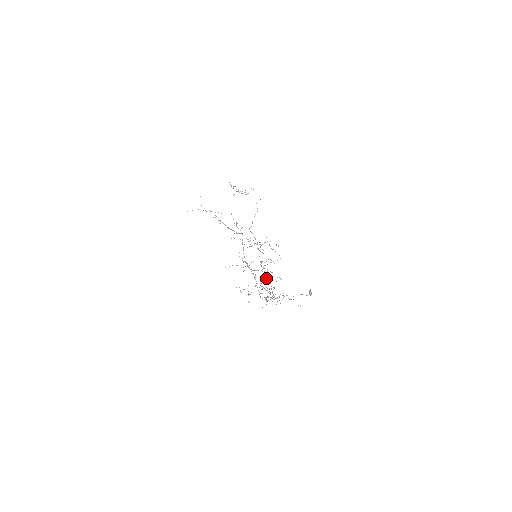
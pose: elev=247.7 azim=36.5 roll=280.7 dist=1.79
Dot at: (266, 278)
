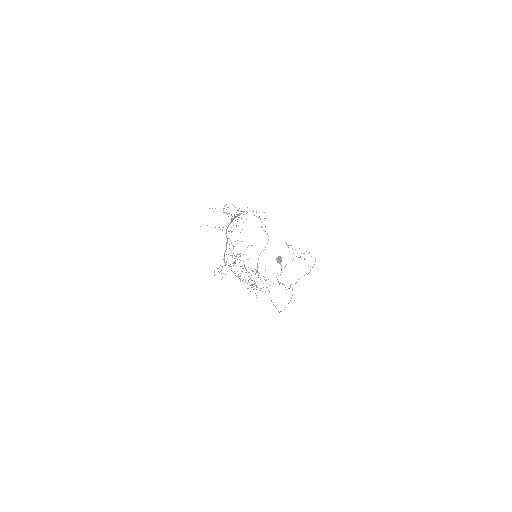
Dot at: occluded
